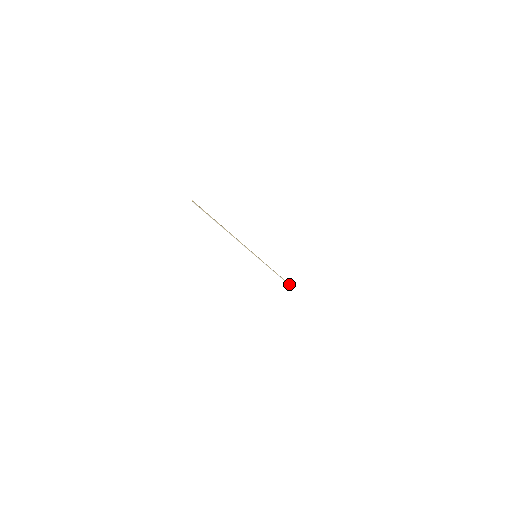
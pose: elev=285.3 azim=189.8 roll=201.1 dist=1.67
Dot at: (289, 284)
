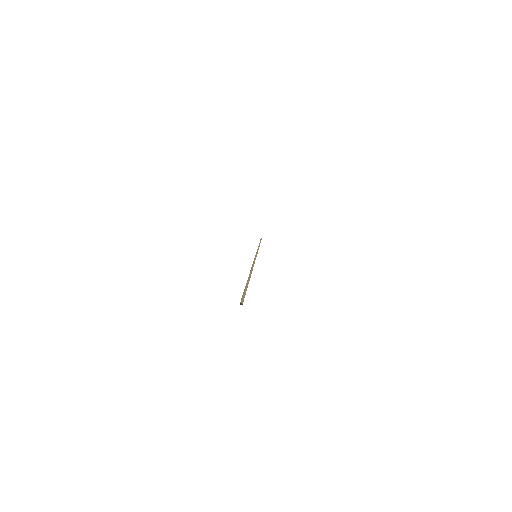
Dot at: occluded
